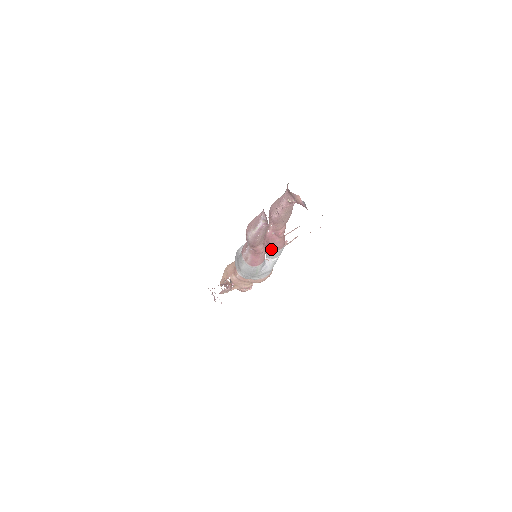
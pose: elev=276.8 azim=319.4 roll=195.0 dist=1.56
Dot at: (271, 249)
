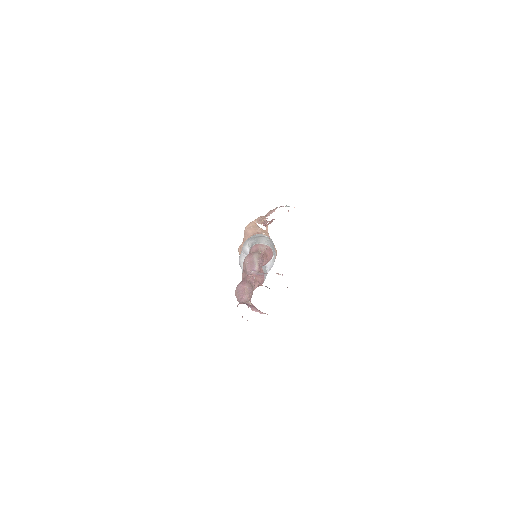
Dot at: occluded
